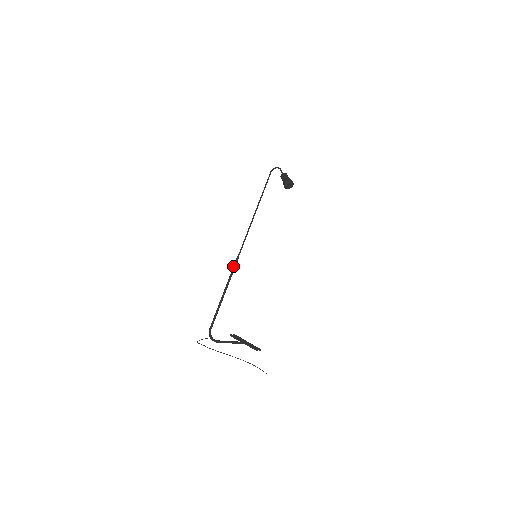
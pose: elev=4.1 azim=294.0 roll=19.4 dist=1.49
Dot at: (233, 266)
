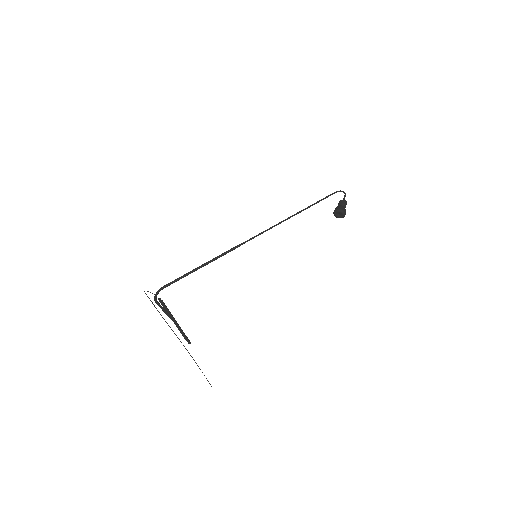
Dot at: occluded
